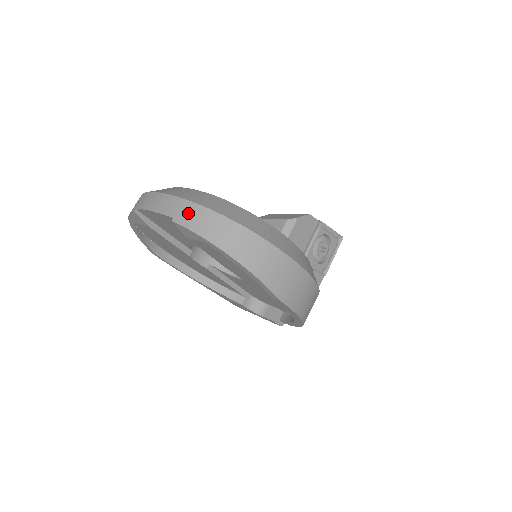
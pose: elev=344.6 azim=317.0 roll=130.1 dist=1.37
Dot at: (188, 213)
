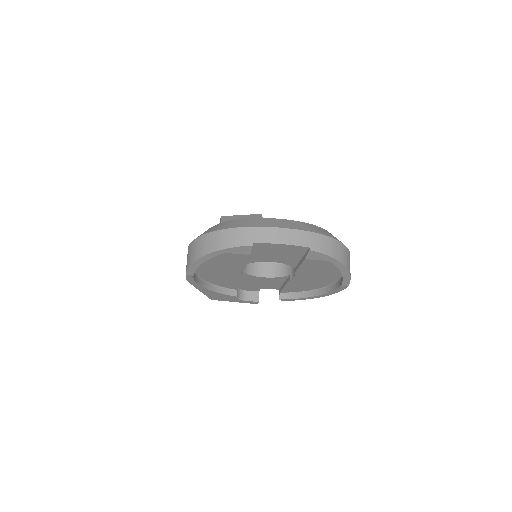
Dot at: (318, 242)
